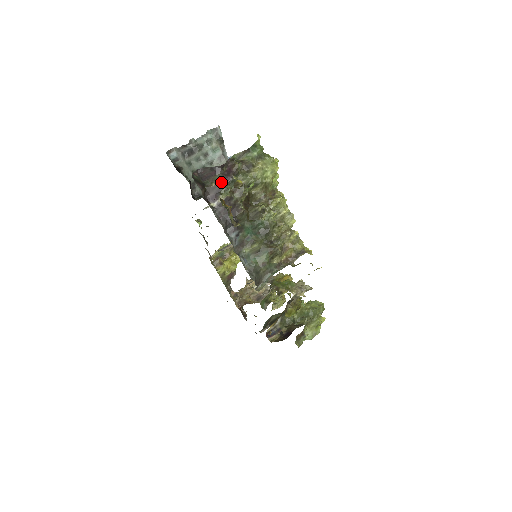
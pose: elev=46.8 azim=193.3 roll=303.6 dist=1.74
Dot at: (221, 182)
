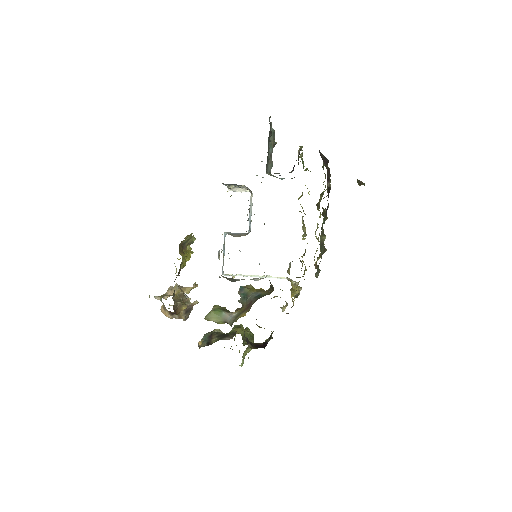
Dot at: (328, 172)
